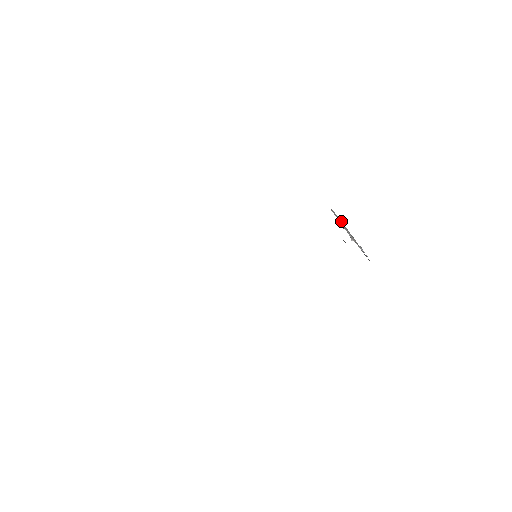
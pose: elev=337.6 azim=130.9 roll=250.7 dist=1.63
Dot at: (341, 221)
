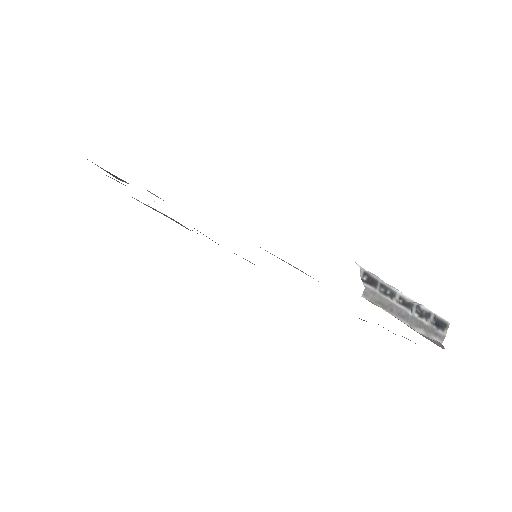
Dot at: (386, 301)
